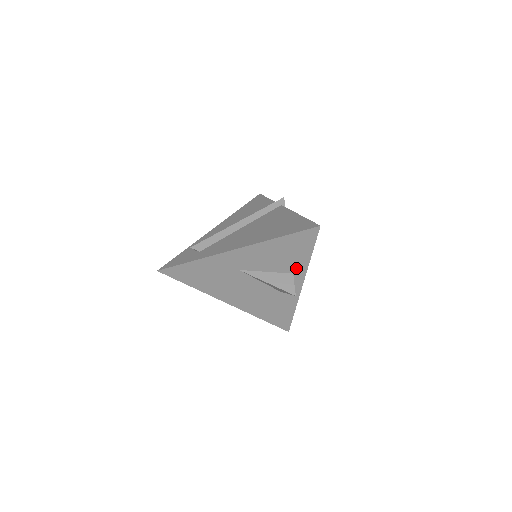
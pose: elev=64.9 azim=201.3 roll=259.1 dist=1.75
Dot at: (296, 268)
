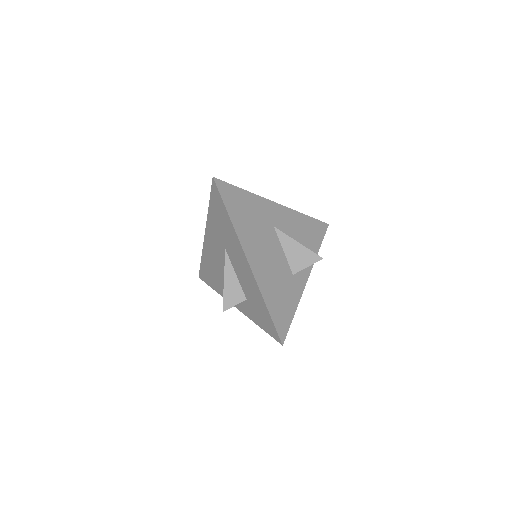
Dot at: occluded
